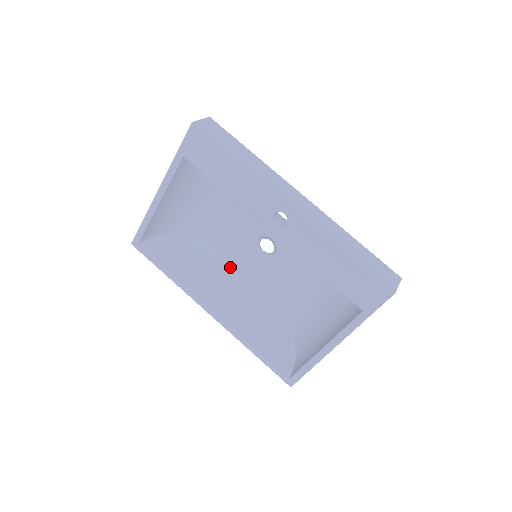
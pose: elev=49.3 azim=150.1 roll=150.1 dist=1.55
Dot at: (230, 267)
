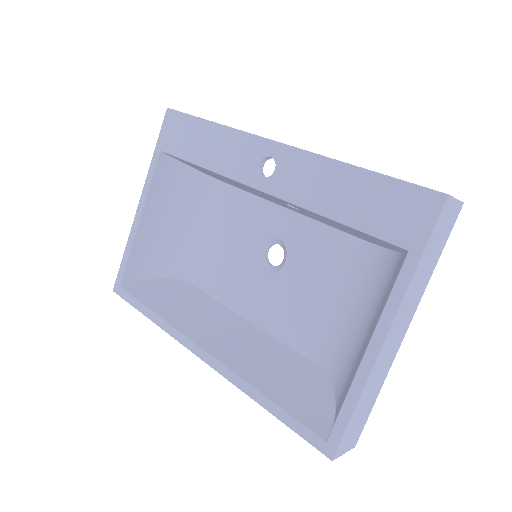
Dot at: (233, 300)
